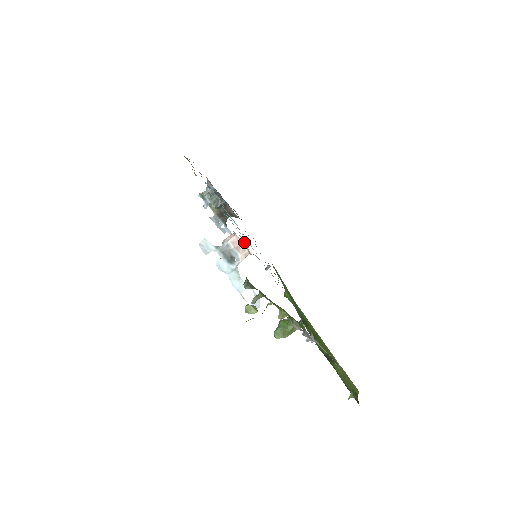
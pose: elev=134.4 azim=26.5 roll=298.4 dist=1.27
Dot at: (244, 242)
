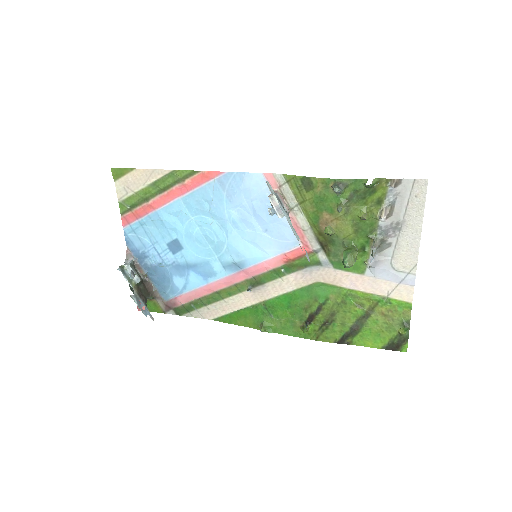
Dot at: occluded
